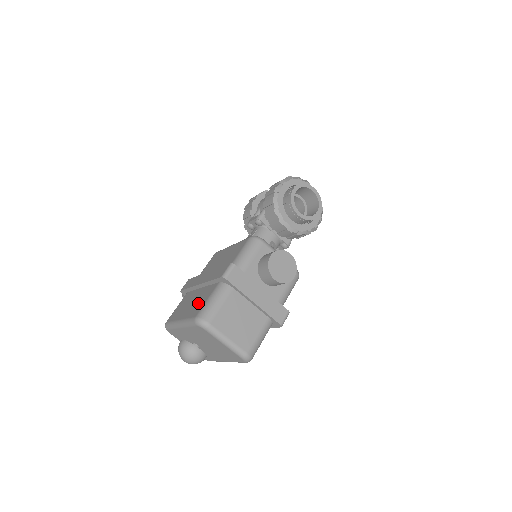
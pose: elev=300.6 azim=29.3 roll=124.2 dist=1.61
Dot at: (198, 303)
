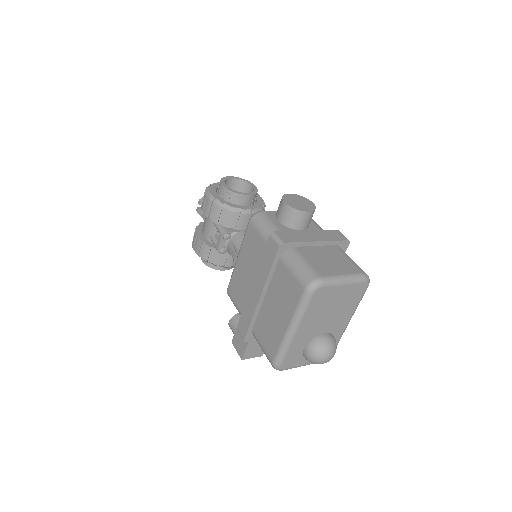
Dot at: (285, 293)
